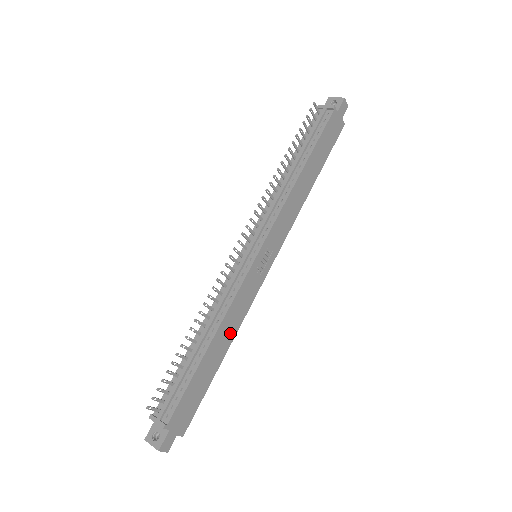
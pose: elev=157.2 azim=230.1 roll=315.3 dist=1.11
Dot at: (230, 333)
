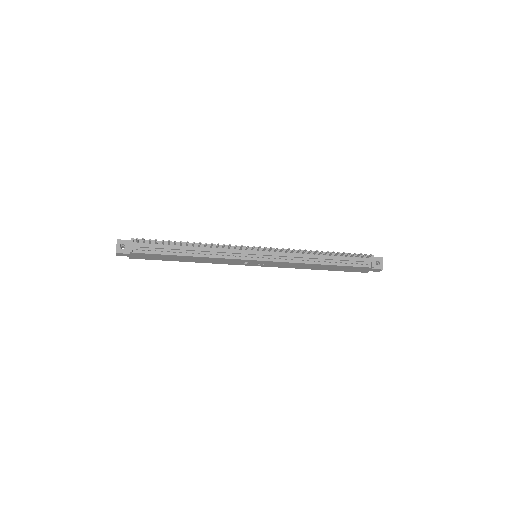
Dot at: (202, 261)
